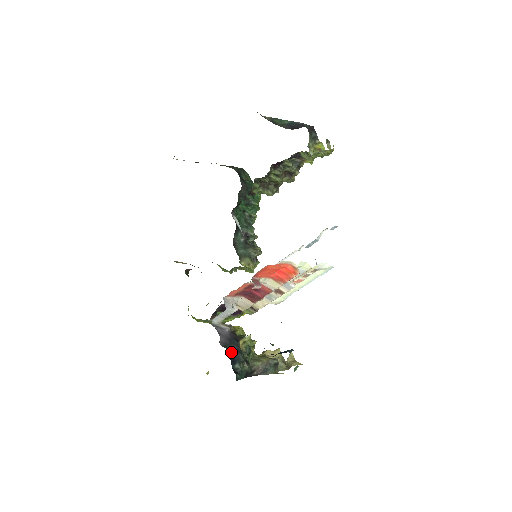
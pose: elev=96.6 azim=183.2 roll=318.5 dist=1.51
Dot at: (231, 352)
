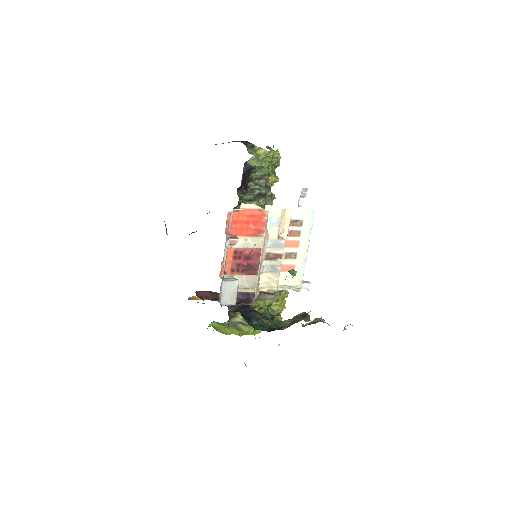
Dot at: (243, 313)
